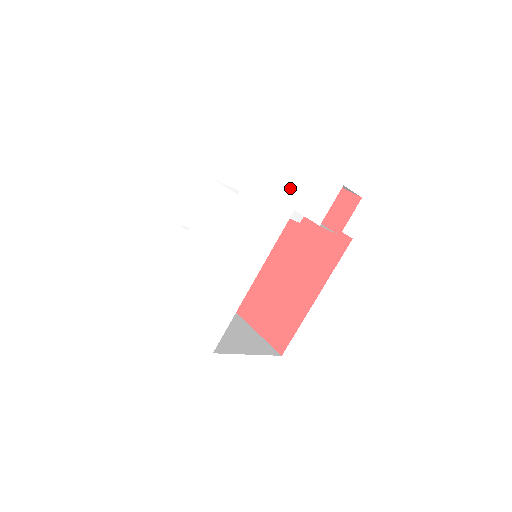
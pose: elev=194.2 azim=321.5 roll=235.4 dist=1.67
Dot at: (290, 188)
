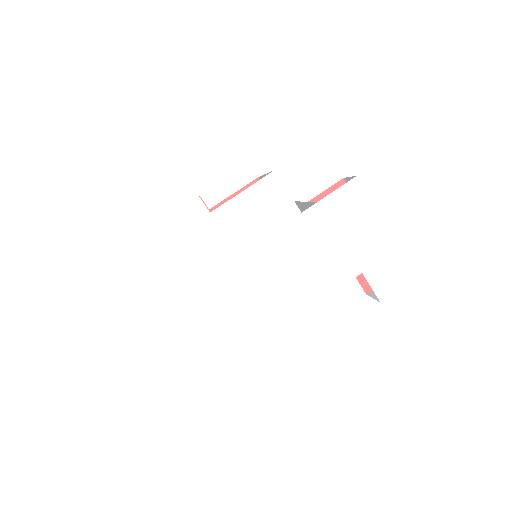
Dot at: (367, 247)
